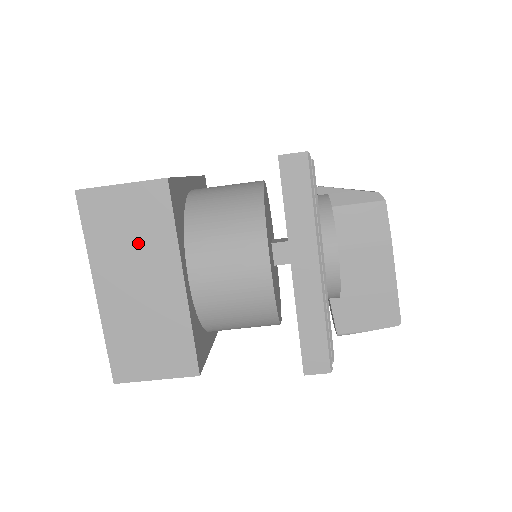
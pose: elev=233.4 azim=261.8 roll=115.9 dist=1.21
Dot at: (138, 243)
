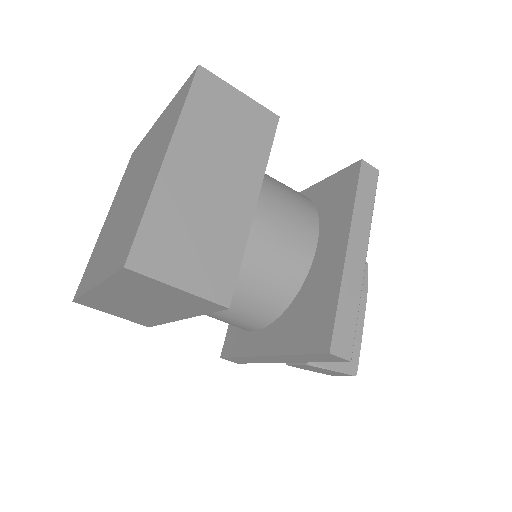
Dot at: (232, 144)
